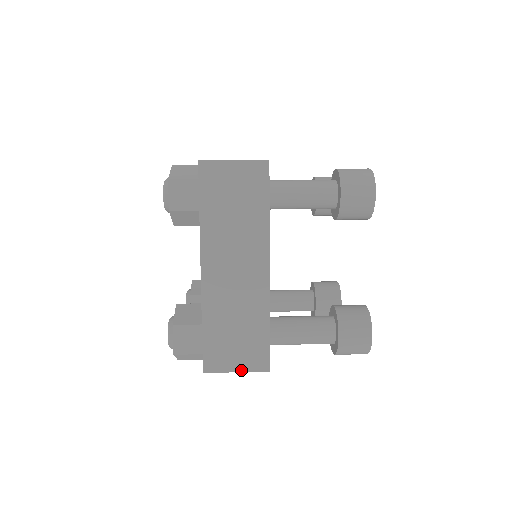
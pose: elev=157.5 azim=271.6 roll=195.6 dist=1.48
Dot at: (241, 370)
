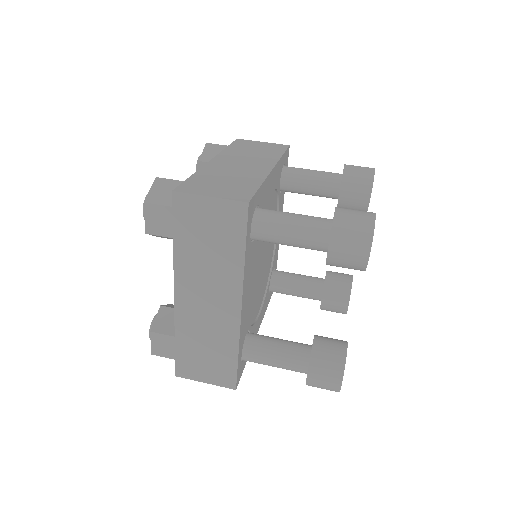
Dot at: (209, 382)
